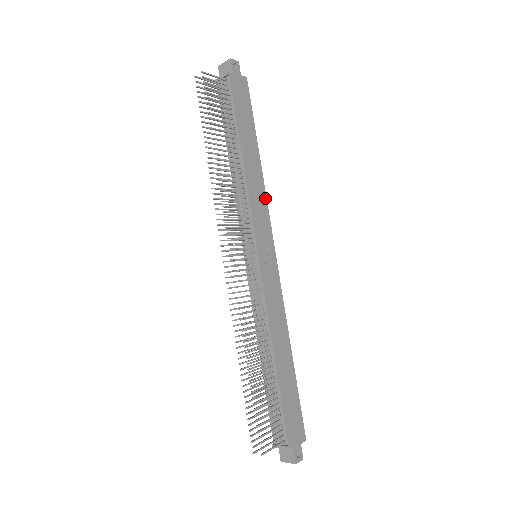
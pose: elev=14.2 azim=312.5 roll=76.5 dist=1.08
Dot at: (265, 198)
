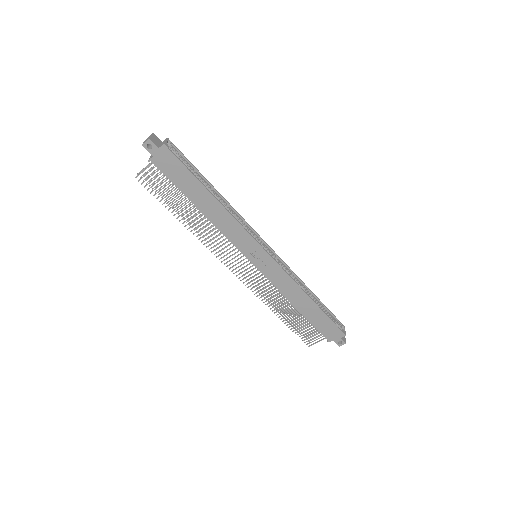
Dot at: (237, 223)
